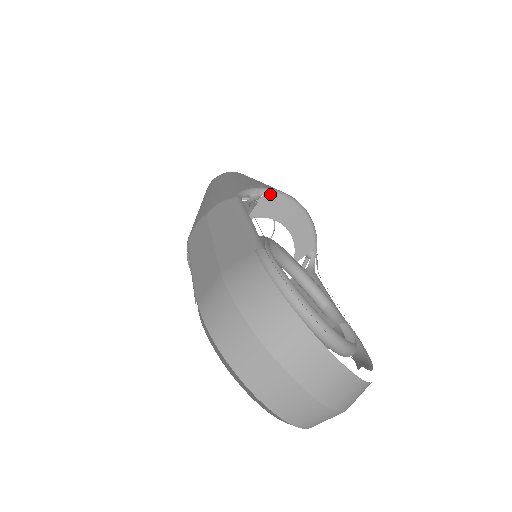
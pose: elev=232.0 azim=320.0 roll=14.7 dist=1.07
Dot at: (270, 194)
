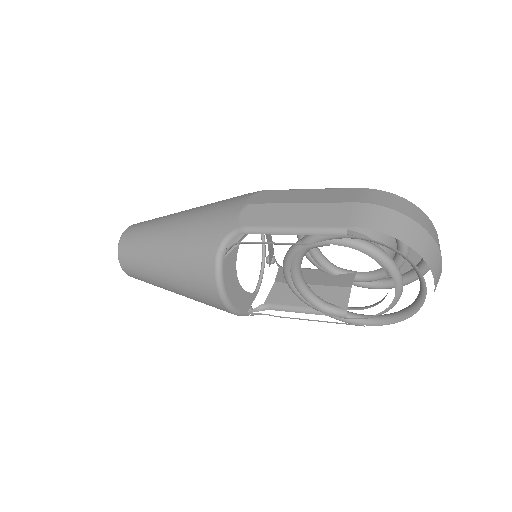
Dot at: occluded
